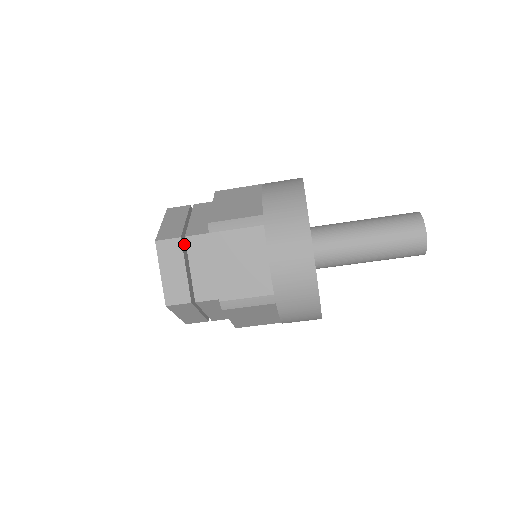
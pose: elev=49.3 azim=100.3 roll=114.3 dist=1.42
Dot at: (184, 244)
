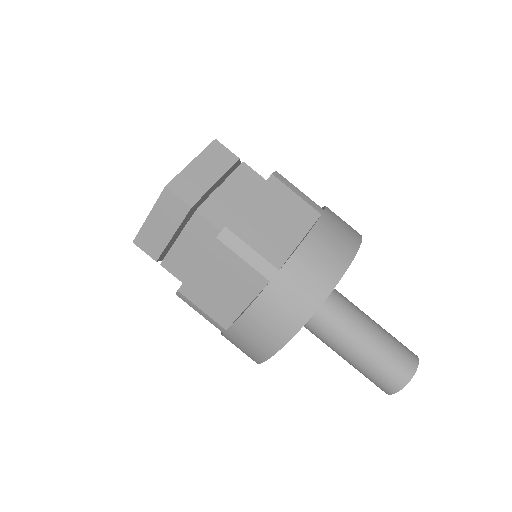
Dot at: (232, 168)
